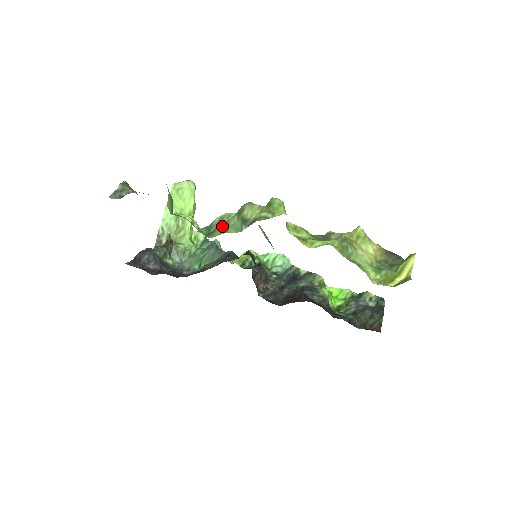
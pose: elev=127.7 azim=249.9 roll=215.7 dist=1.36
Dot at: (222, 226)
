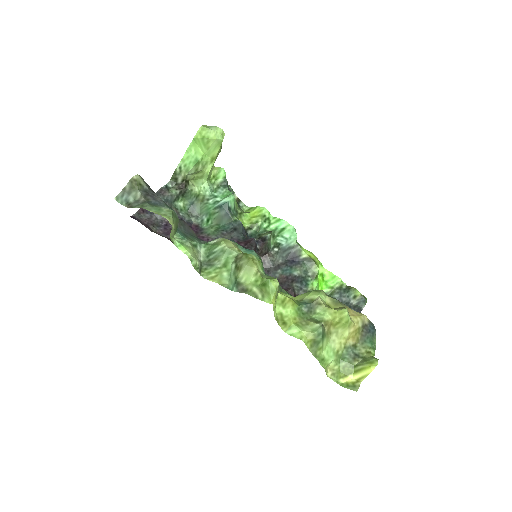
Dot at: (219, 265)
